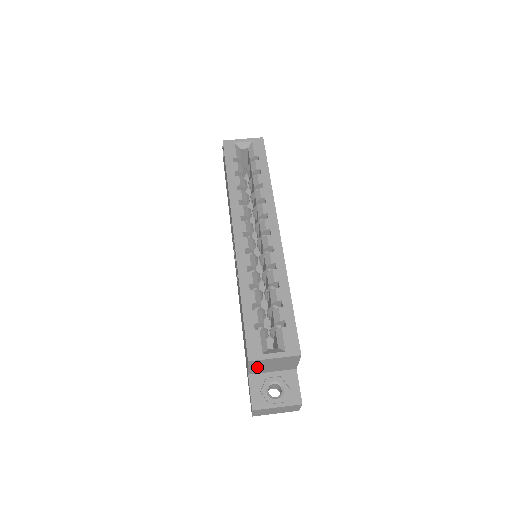
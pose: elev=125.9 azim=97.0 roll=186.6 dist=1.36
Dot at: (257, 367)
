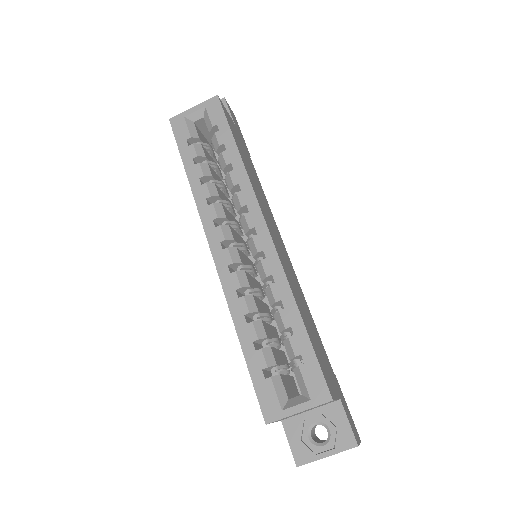
Dot at: (285, 418)
